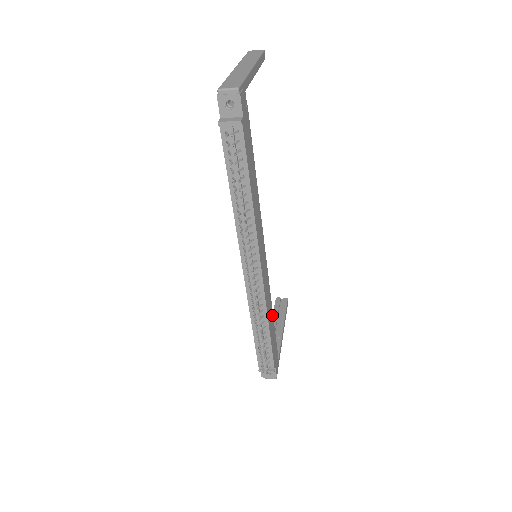
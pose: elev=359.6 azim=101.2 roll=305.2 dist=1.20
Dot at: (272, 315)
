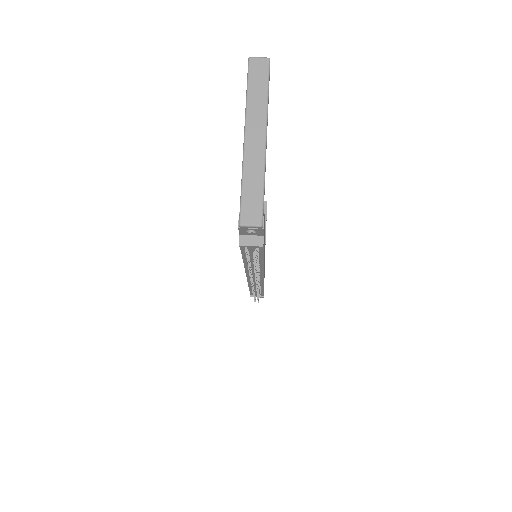
Dot at: (264, 270)
